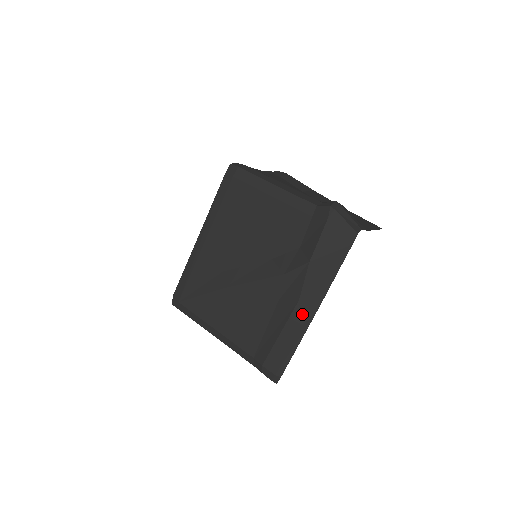
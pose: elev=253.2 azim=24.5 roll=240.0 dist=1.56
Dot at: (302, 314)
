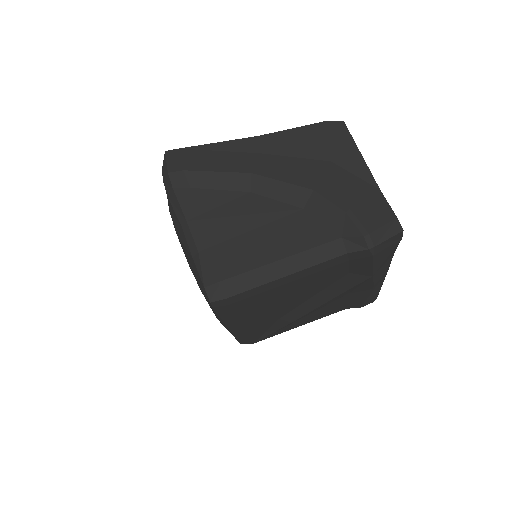
Dot at: (378, 282)
